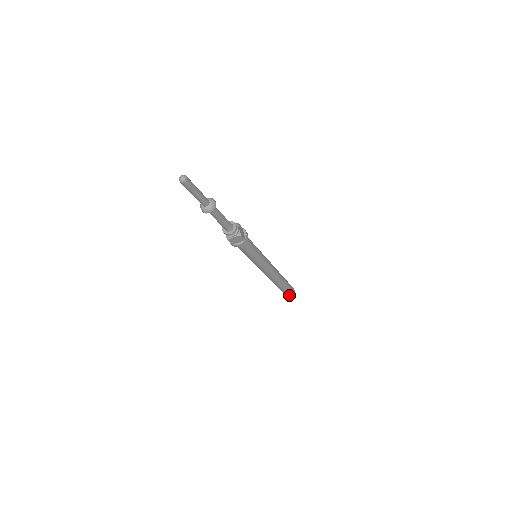
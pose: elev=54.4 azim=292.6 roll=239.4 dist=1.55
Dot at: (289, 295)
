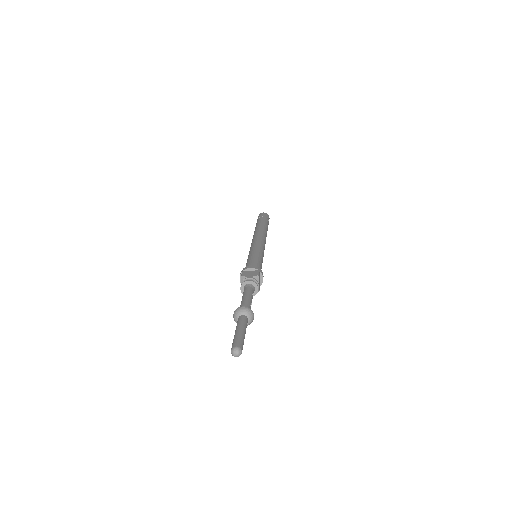
Dot at: occluded
